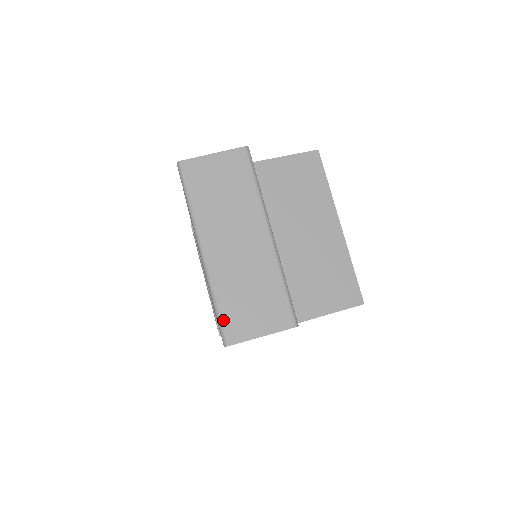
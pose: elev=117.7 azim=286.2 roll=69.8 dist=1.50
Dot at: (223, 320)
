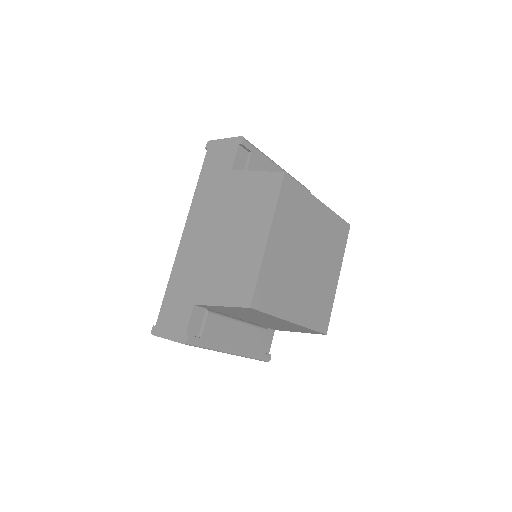
Dot at: occluded
